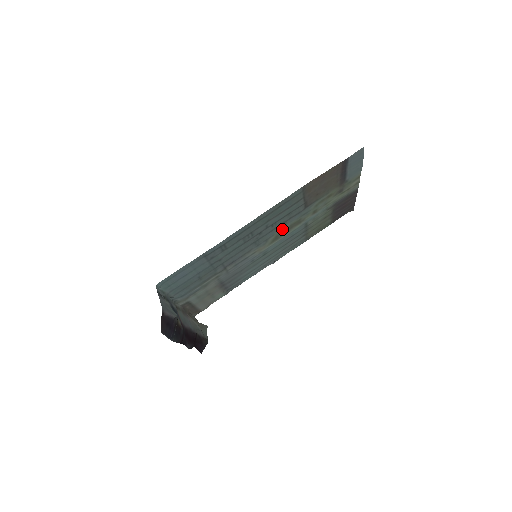
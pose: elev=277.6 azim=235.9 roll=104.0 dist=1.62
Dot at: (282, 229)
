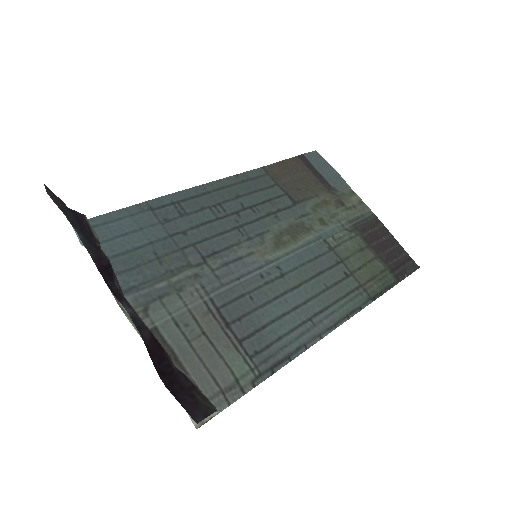
Dot at: (279, 228)
